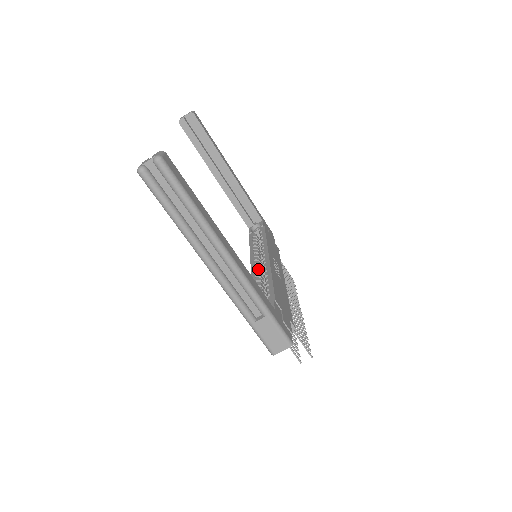
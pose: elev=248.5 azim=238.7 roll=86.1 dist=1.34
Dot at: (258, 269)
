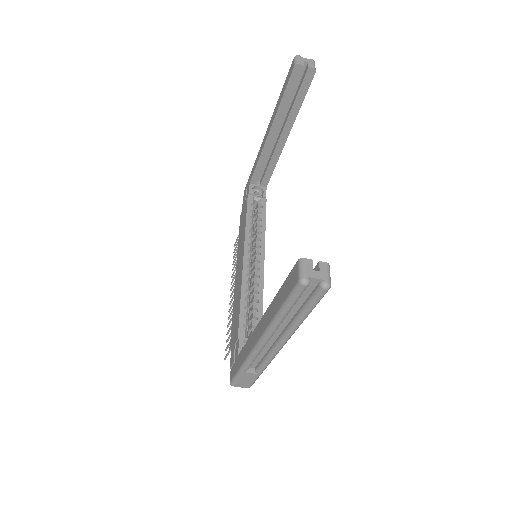
Dot at: (250, 270)
